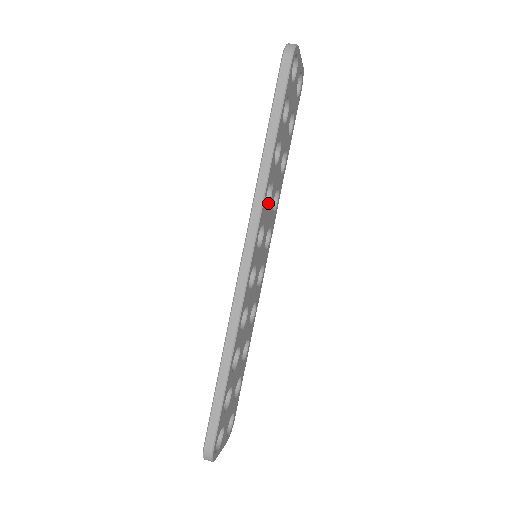
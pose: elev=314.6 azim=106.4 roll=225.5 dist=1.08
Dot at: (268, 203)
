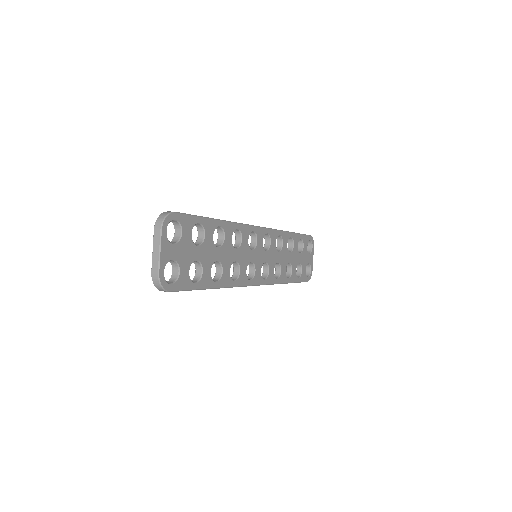
Dot at: (276, 249)
